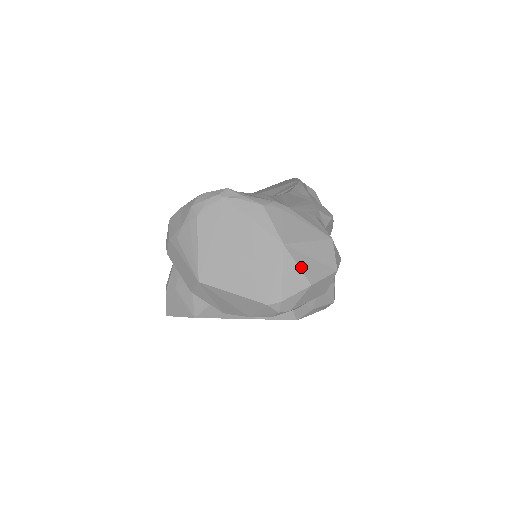
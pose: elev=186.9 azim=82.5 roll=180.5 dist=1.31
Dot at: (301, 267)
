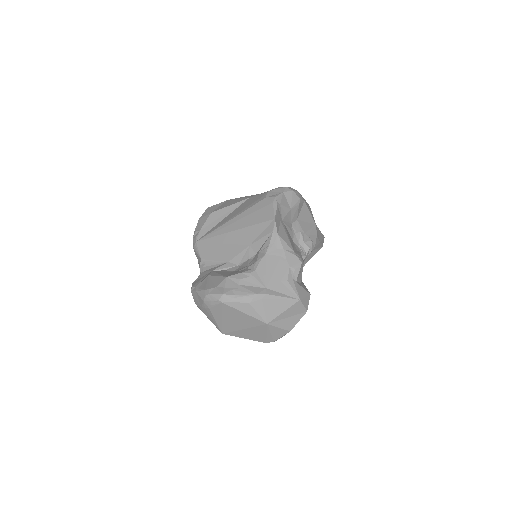
Dot at: (281, 327)
